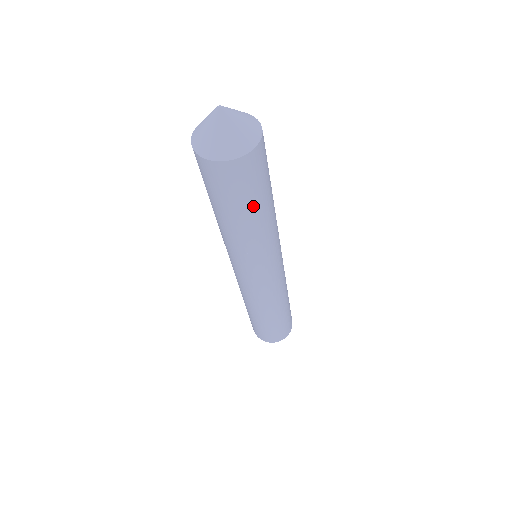
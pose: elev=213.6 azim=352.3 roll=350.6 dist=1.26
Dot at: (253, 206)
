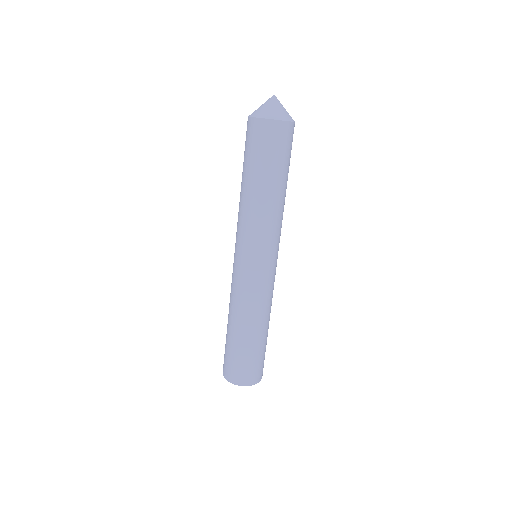
Dot at: (288, 171)
